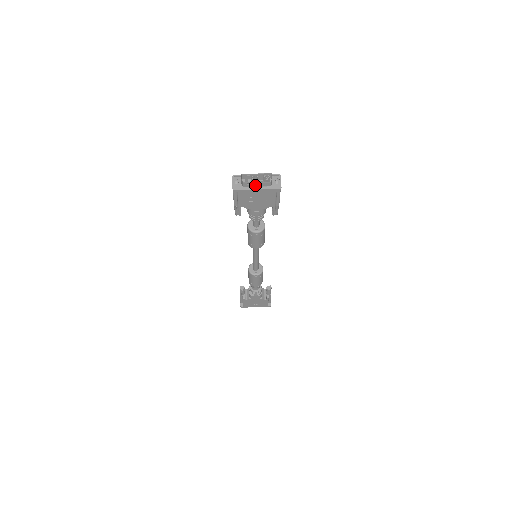
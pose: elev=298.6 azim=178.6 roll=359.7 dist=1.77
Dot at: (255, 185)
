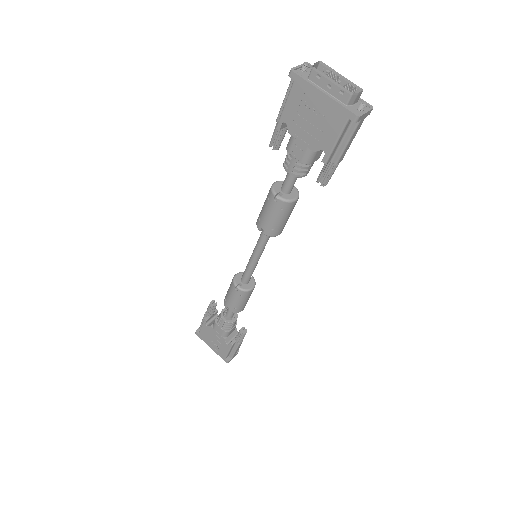
Dot at: (326, 86)
